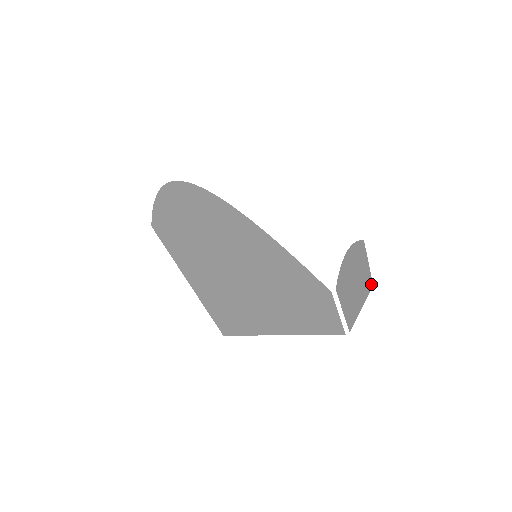
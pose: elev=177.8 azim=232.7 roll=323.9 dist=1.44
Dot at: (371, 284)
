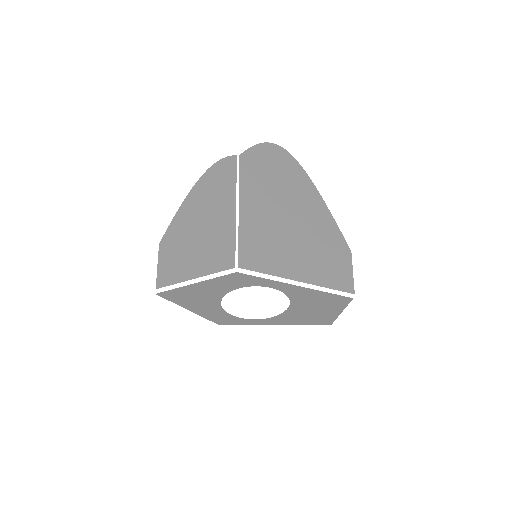
Dot at: occluded
